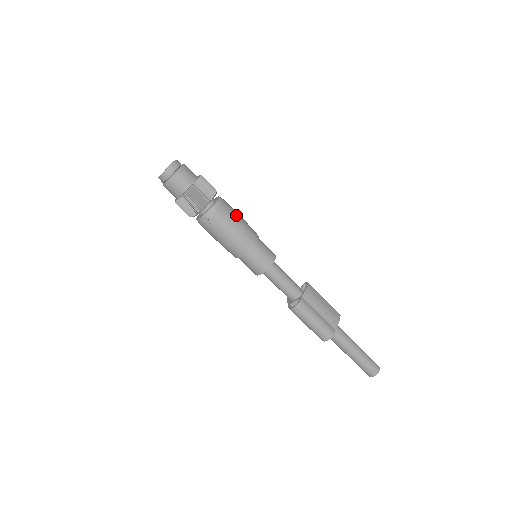
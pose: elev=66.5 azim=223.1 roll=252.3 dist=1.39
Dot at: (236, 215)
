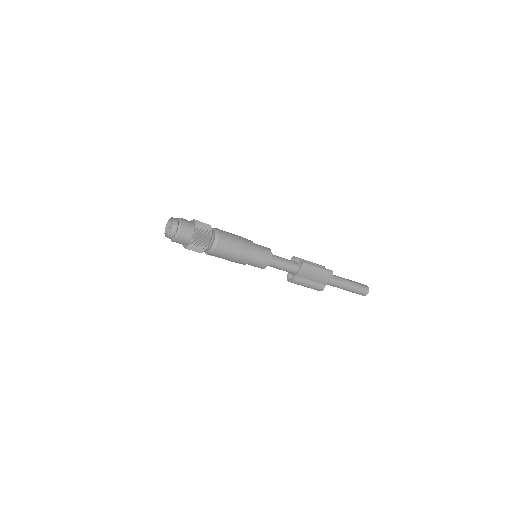
Dot at: (231, 248)
